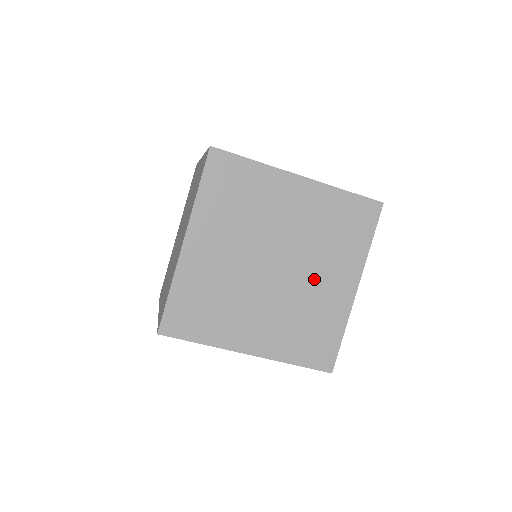
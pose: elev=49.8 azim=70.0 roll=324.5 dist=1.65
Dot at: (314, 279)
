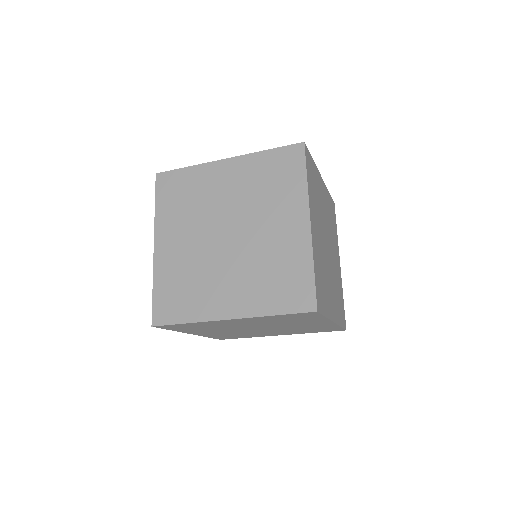
Dot at: (265, 231)
